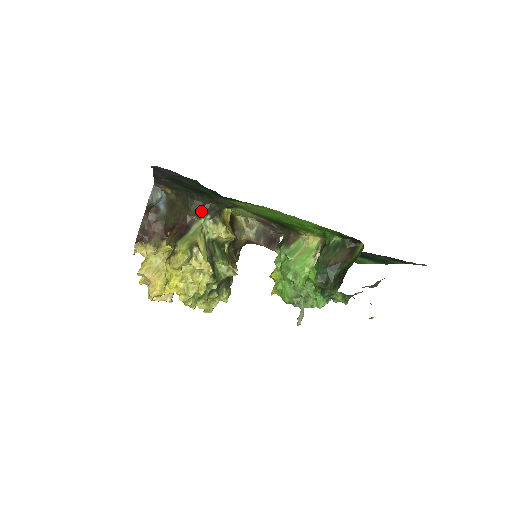
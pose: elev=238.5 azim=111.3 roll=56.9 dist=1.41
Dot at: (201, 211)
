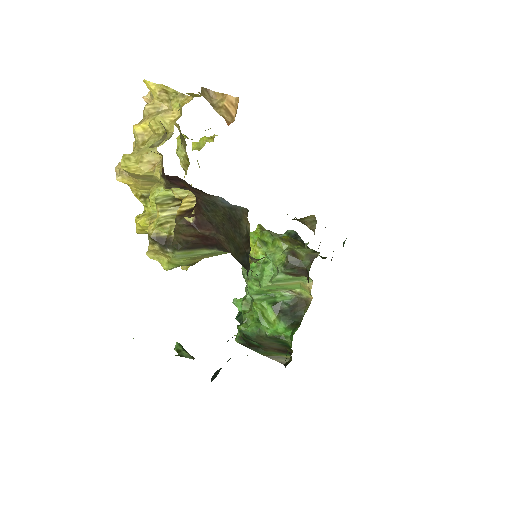
Dot at: occluded
